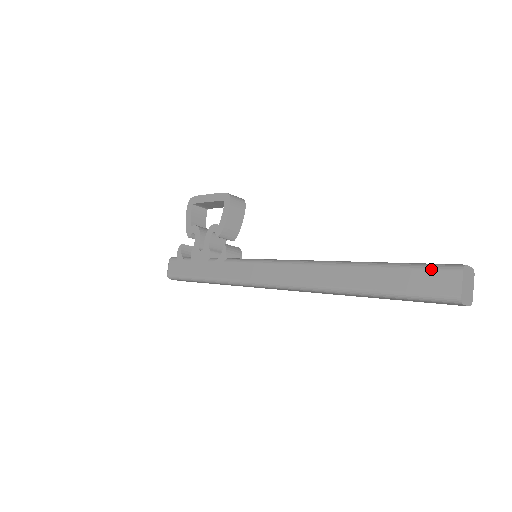
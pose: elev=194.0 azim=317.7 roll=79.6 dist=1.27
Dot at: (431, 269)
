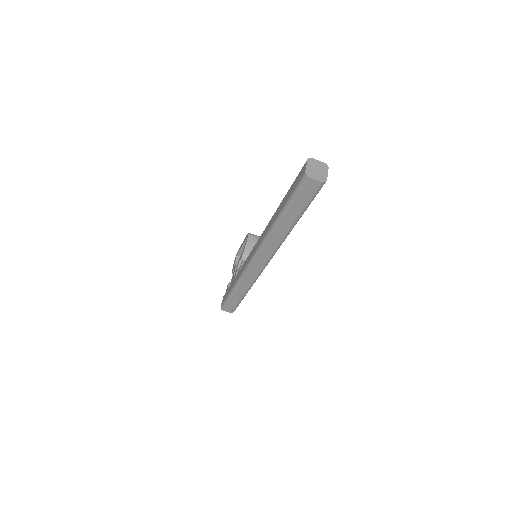
Dot at: (299, 173)
